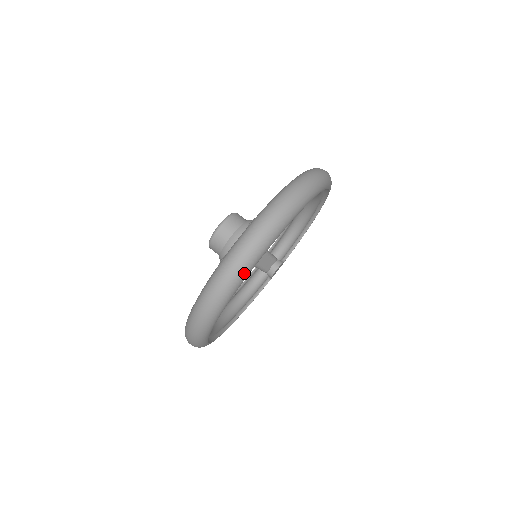
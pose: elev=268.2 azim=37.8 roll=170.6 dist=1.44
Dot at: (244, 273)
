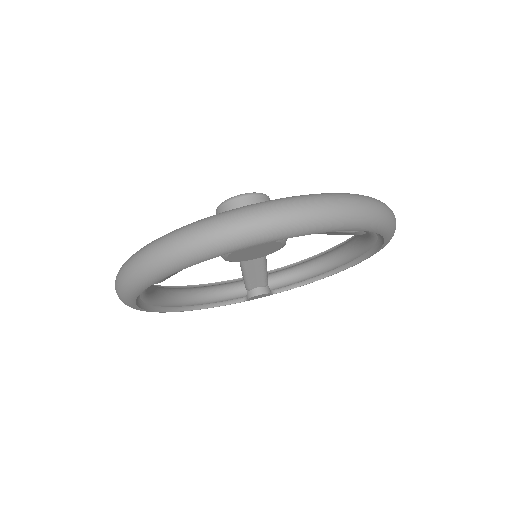
Dot at: (241, 241)
